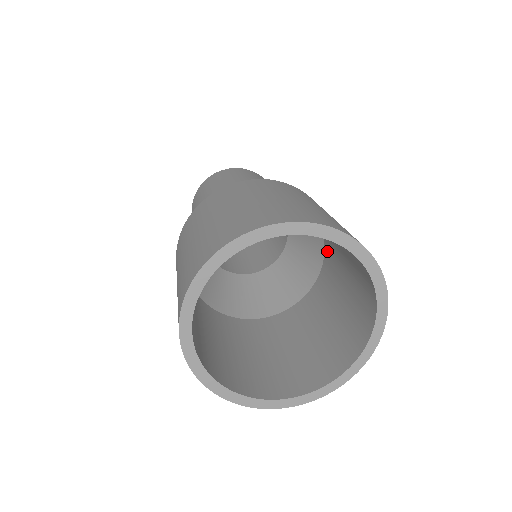
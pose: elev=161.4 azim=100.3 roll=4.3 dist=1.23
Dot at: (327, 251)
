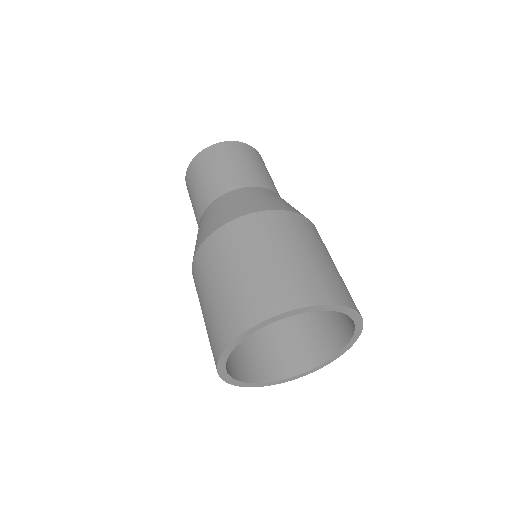
Dot at: occluded
